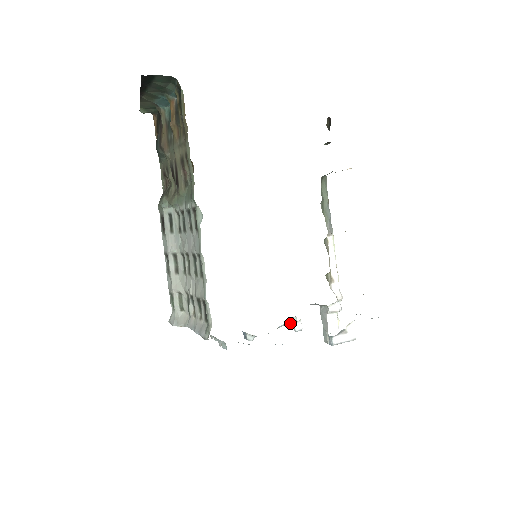
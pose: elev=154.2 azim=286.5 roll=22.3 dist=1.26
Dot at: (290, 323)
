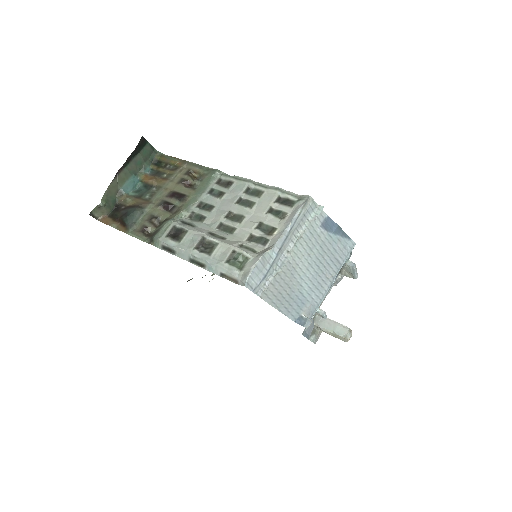
Dot at: occluded
